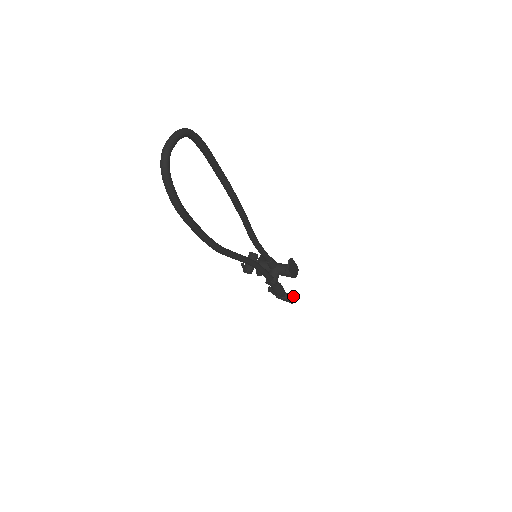
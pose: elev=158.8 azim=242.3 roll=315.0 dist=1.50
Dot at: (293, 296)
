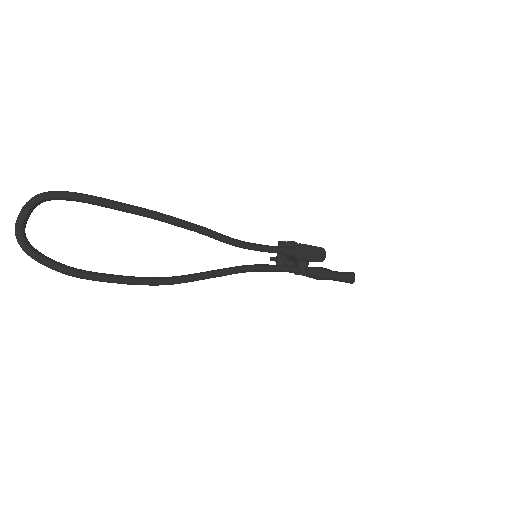
Dot at: (348, 275)
